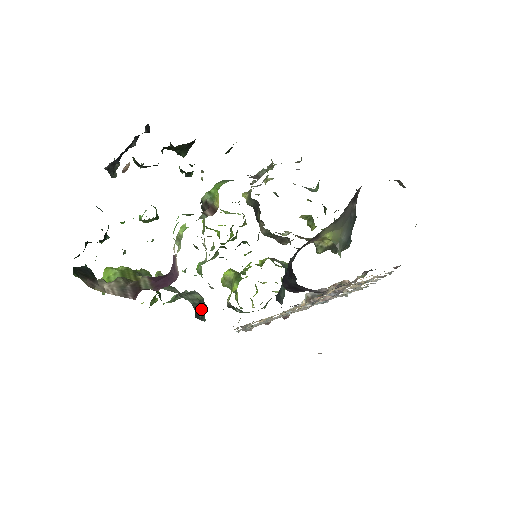
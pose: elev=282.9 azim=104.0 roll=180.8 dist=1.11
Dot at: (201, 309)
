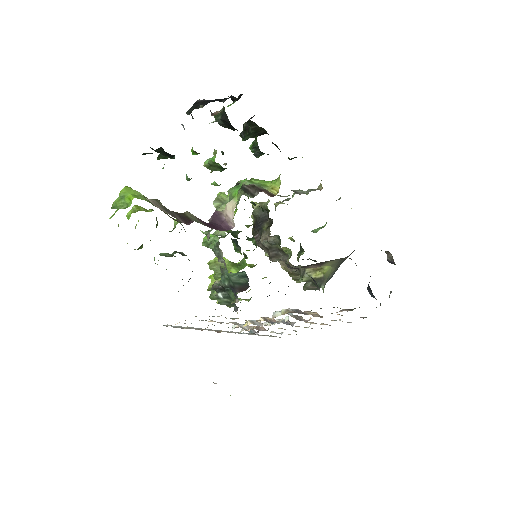
Dot at: occluded
